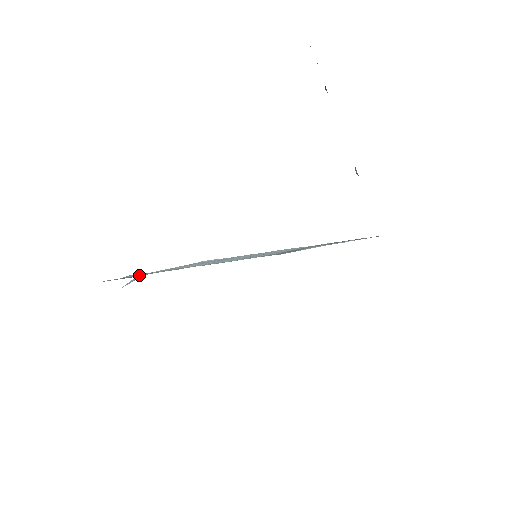
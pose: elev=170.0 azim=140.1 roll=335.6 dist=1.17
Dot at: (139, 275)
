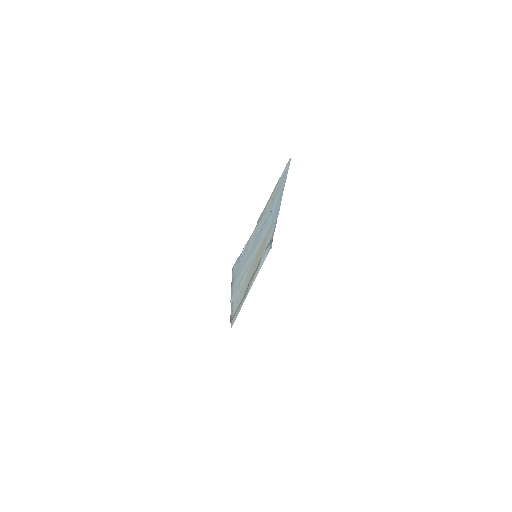
Dot at: (256, 225)
